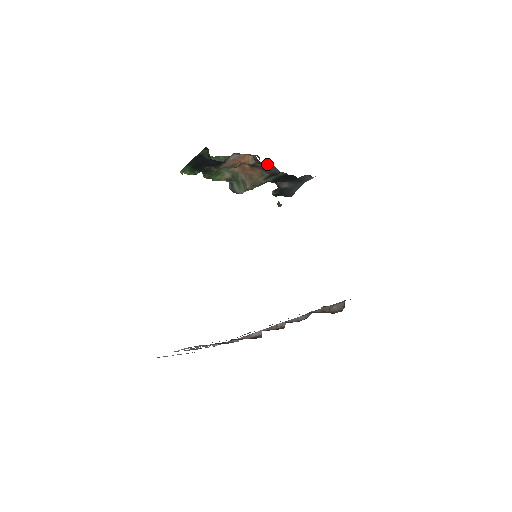
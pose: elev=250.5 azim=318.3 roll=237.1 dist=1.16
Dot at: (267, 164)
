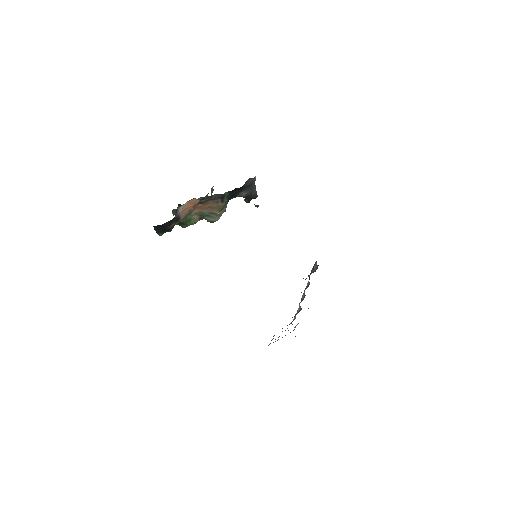
Dot at: (207, 197)
